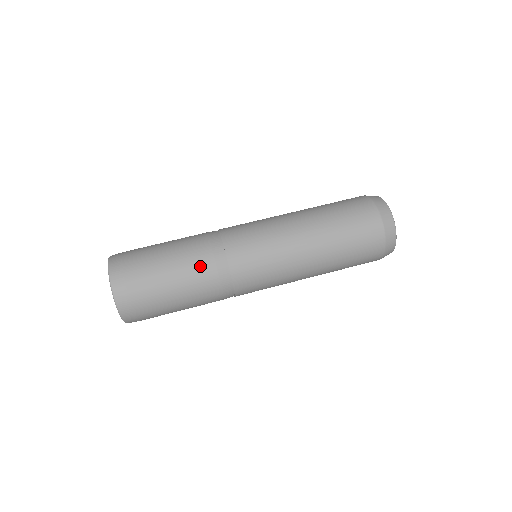
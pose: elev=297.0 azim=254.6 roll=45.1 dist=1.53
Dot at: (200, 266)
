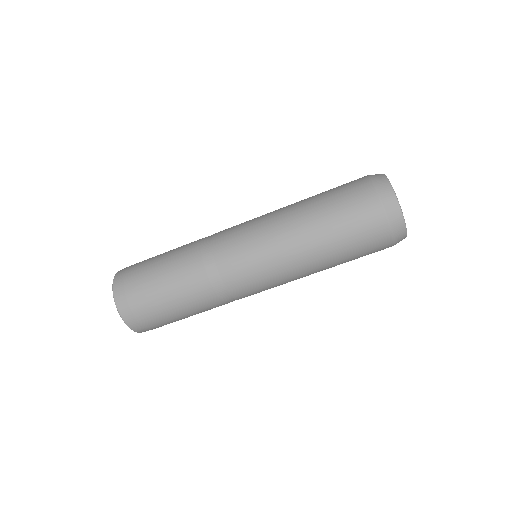
Dot at: (191, 276)
